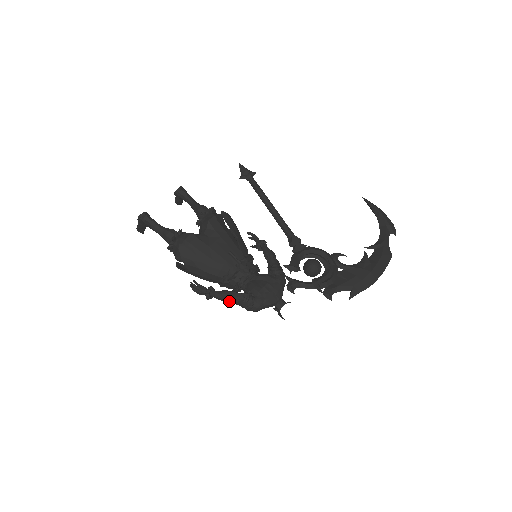
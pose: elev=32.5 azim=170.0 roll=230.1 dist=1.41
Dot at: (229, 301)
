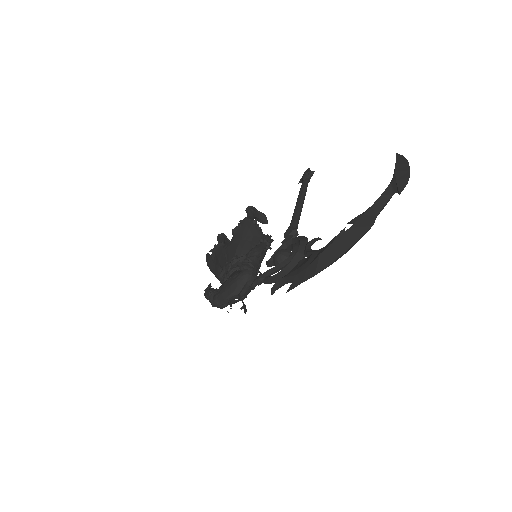
Dot at: occluded
